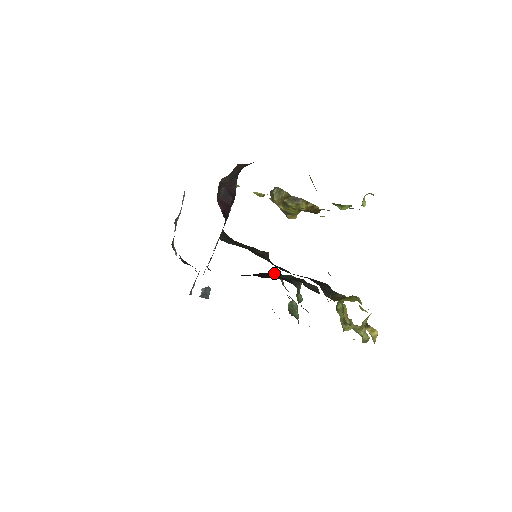
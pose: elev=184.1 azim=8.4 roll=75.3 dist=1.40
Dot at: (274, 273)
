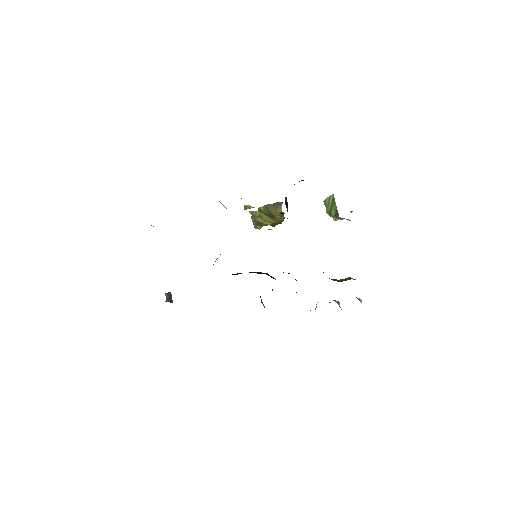
Dot at: occluded
